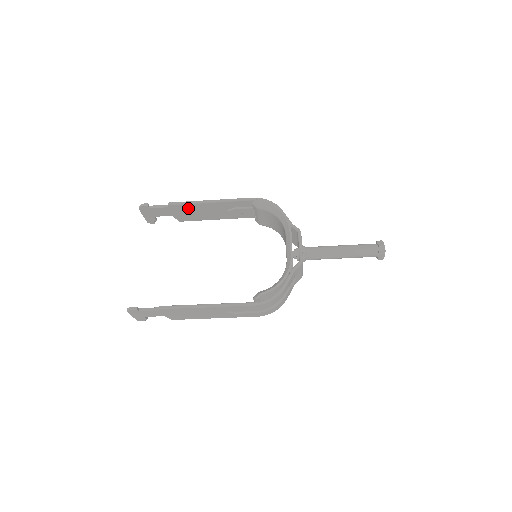
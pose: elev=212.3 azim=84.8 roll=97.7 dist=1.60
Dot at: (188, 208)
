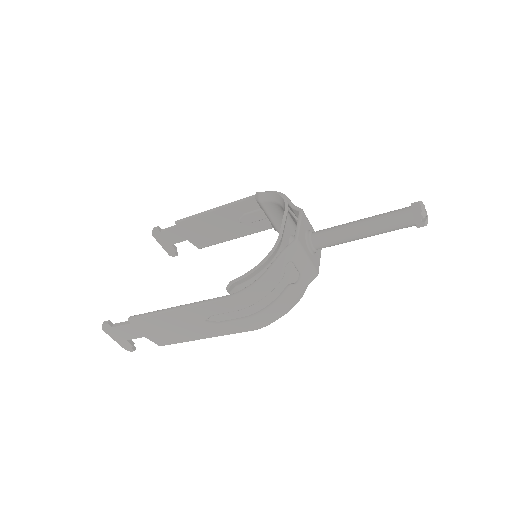
Dot at: (197, 224)
